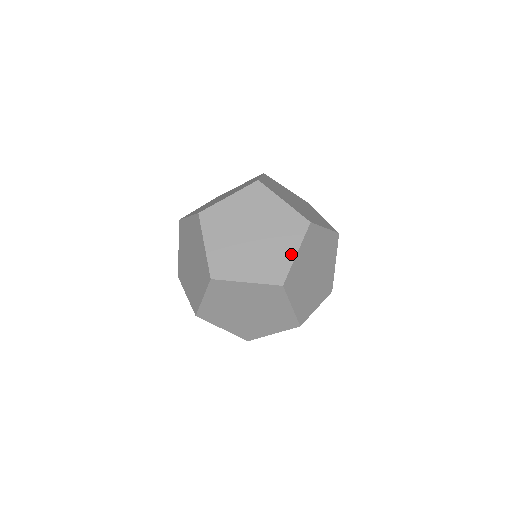
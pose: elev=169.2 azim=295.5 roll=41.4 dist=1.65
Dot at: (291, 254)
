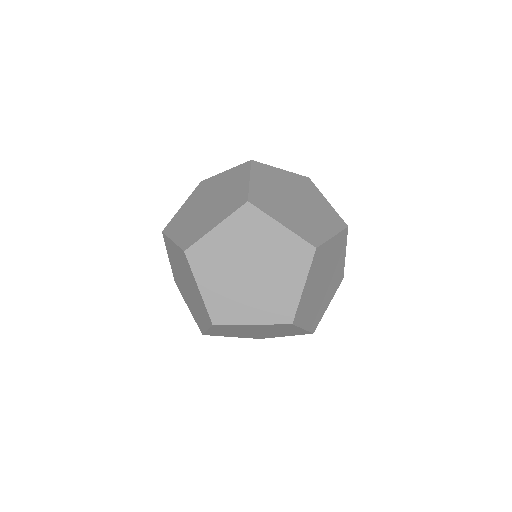
Dot at: (212, 226)
